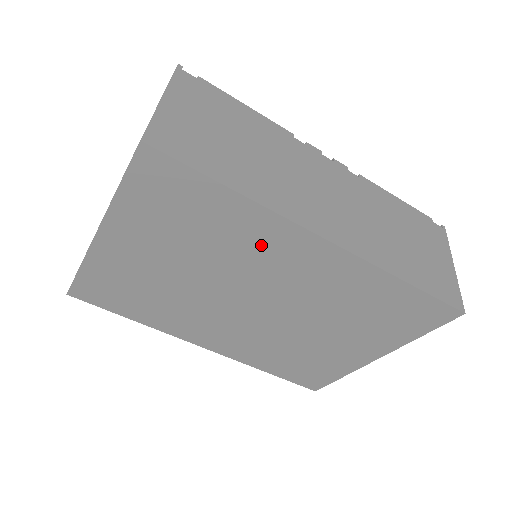
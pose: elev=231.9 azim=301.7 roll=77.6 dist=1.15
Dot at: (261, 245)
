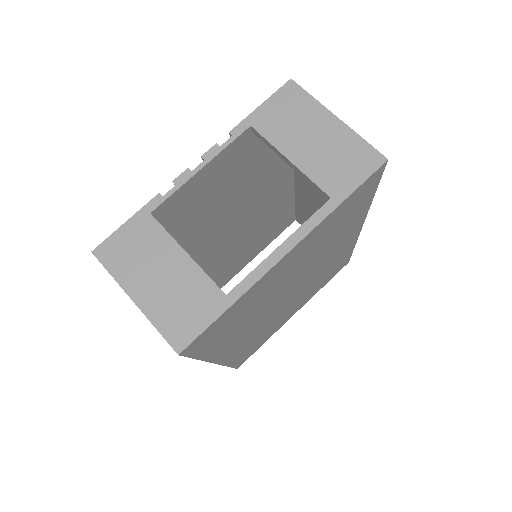
Dot at: (342, 238)
